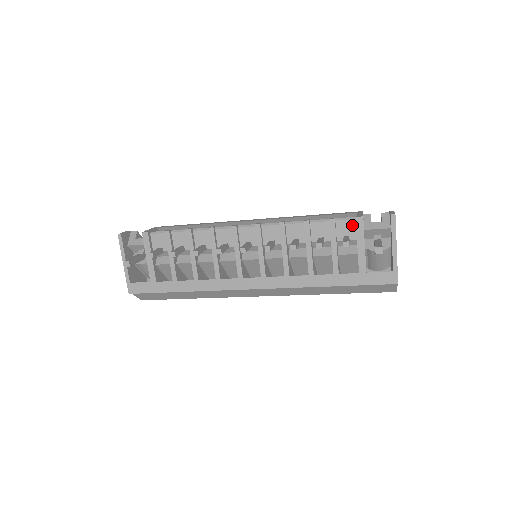
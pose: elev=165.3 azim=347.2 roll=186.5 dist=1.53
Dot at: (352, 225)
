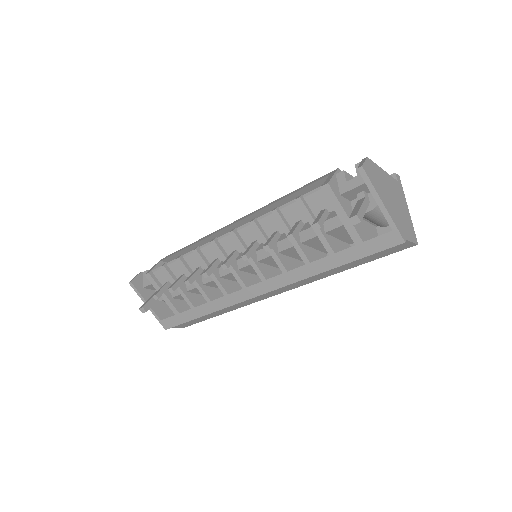
Dot at: (323, 196)
